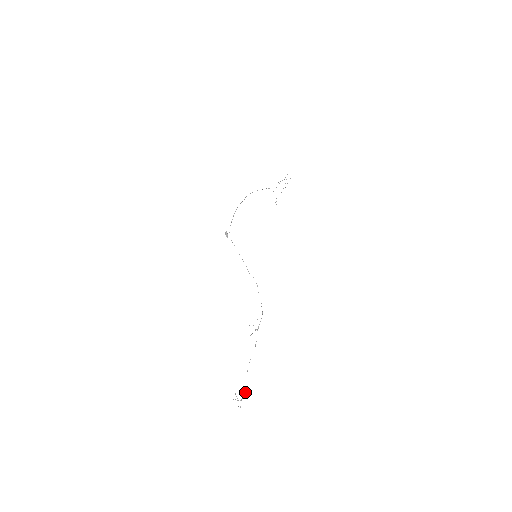
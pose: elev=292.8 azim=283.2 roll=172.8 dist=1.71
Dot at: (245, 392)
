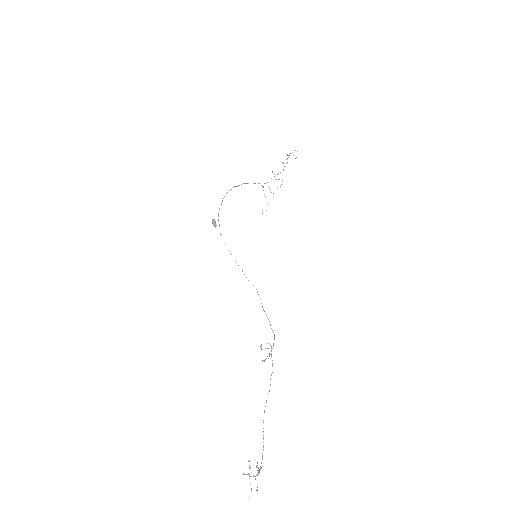
Dot at: occluded
